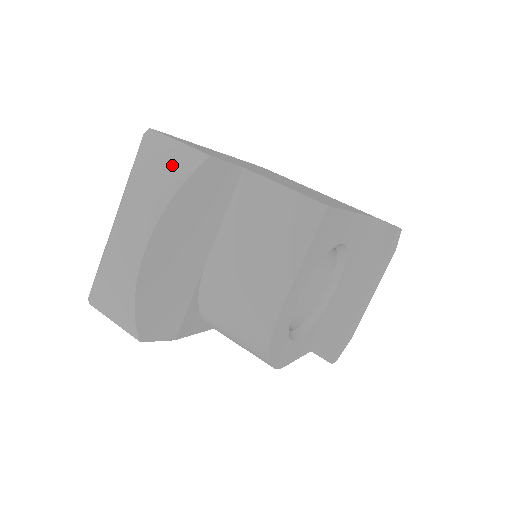
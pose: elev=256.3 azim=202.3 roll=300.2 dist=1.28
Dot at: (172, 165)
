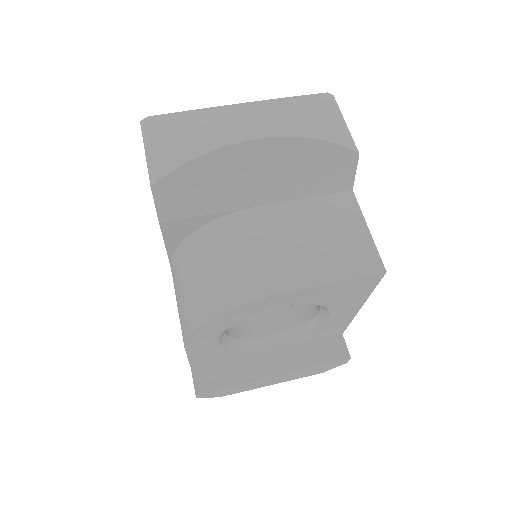
Dot at: (332, 126)
